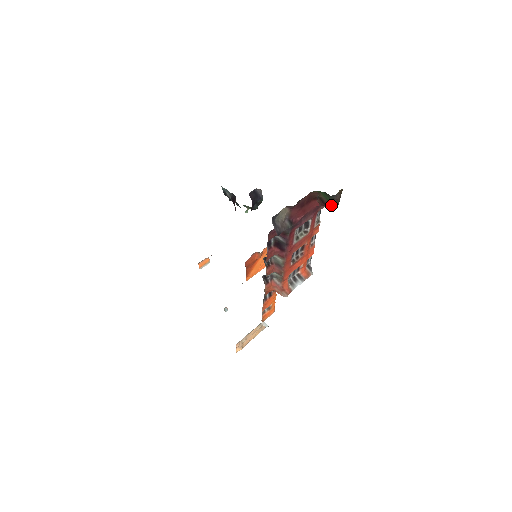
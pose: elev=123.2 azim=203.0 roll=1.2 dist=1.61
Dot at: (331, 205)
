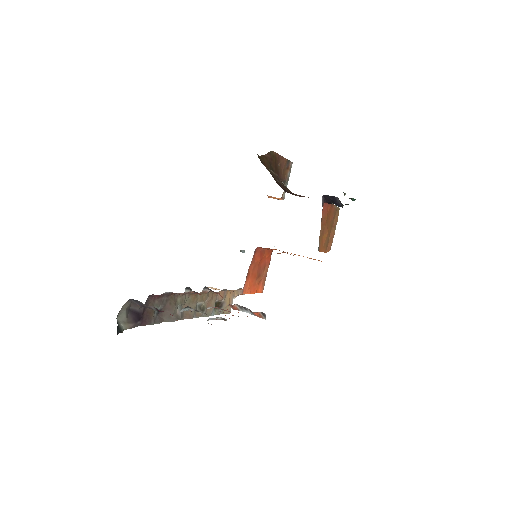
Dot at: occluded
